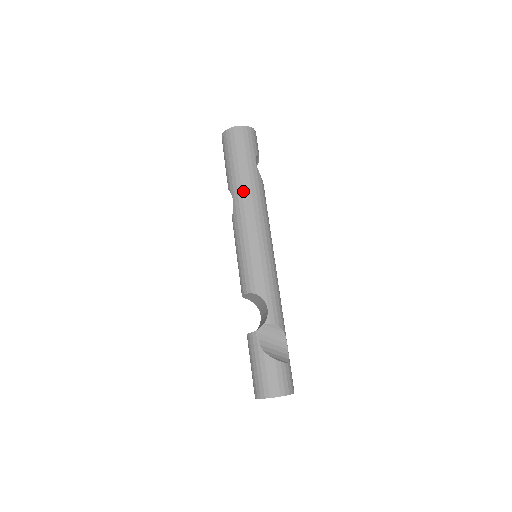
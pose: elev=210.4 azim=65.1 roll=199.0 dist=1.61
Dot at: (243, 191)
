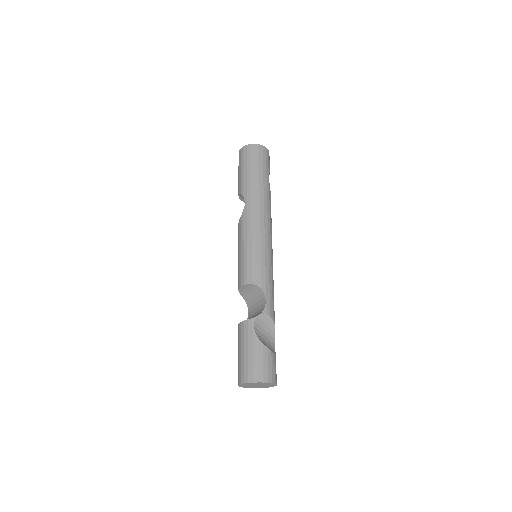
Dot at: (257, 196)
